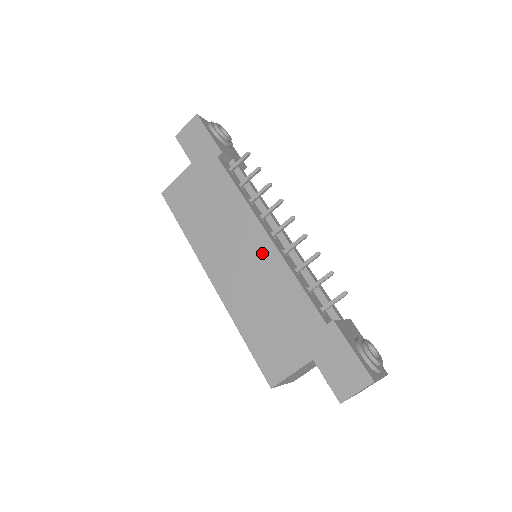
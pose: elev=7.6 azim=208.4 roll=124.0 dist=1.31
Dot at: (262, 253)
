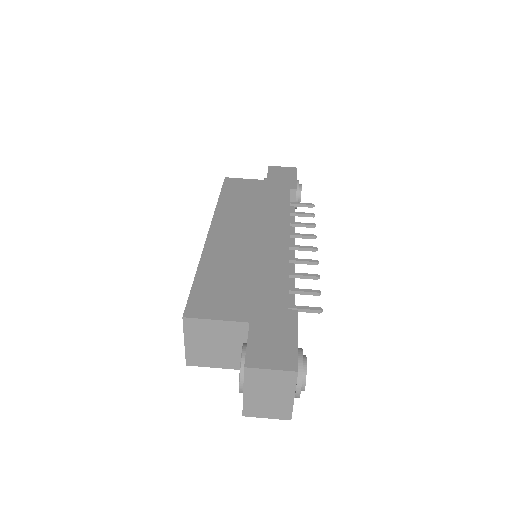
Dot at: (273, 243)
